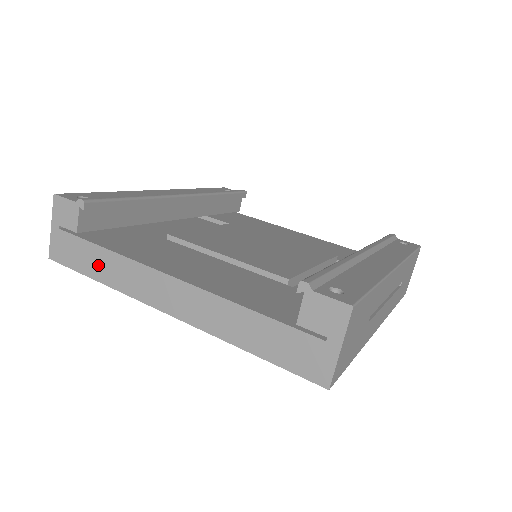
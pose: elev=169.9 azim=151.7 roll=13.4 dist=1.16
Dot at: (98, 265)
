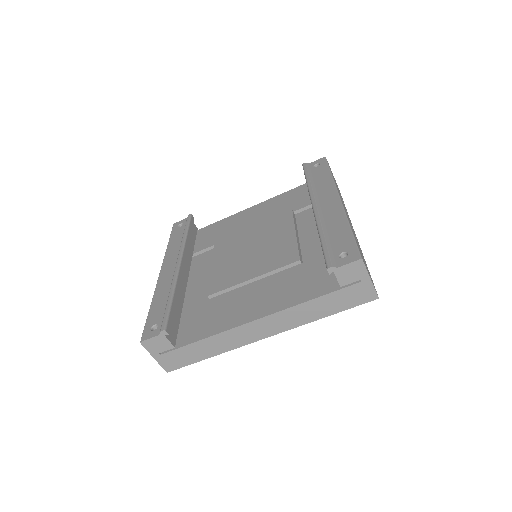
Dot at: (204, 351)
